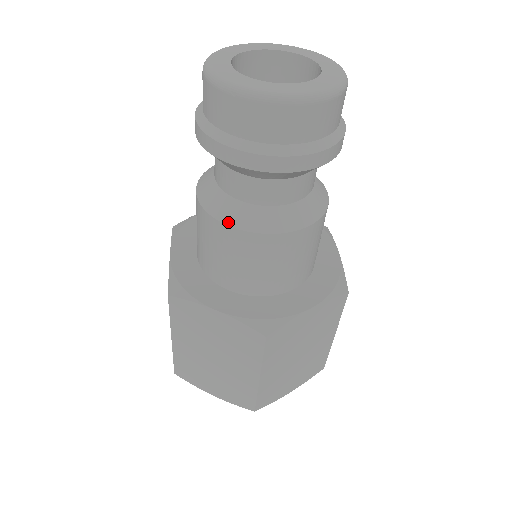
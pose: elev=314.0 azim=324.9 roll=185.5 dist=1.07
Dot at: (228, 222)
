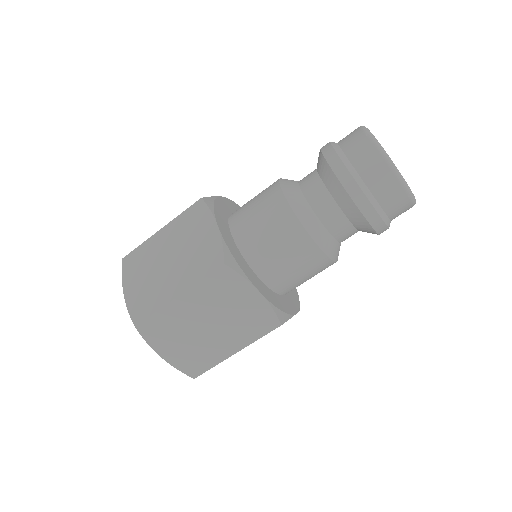
Dot at: (286, 193)
